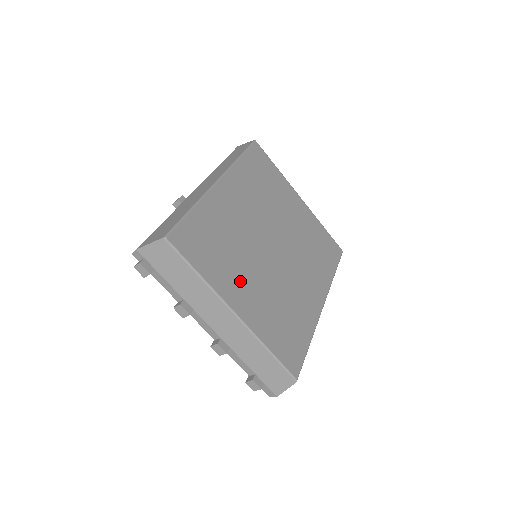
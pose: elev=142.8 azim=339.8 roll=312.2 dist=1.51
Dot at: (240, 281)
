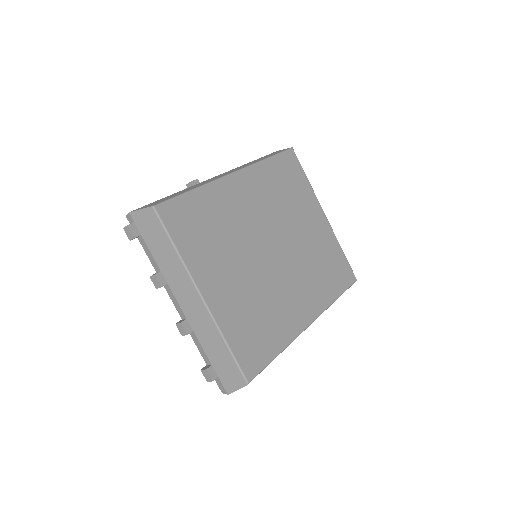
Dot at: (220, 270)
